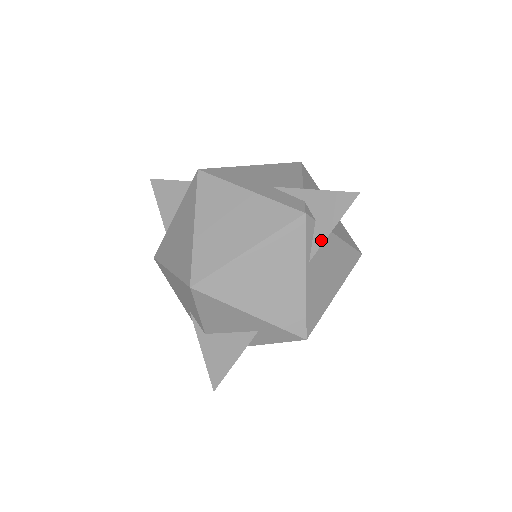
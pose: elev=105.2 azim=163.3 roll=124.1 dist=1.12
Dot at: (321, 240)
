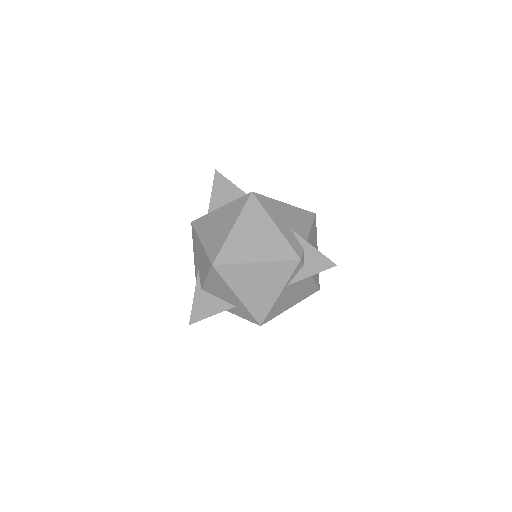
Dot at: (301, 278)
